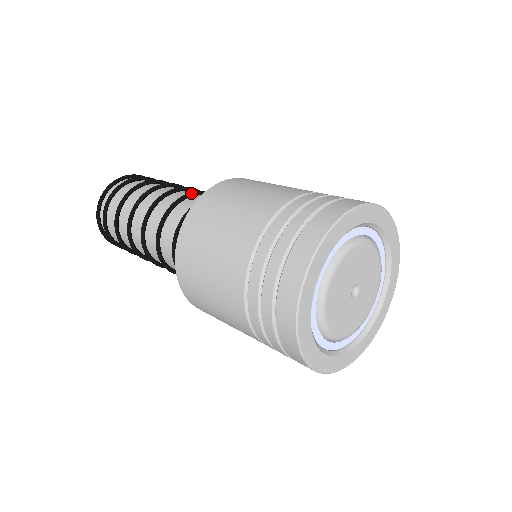
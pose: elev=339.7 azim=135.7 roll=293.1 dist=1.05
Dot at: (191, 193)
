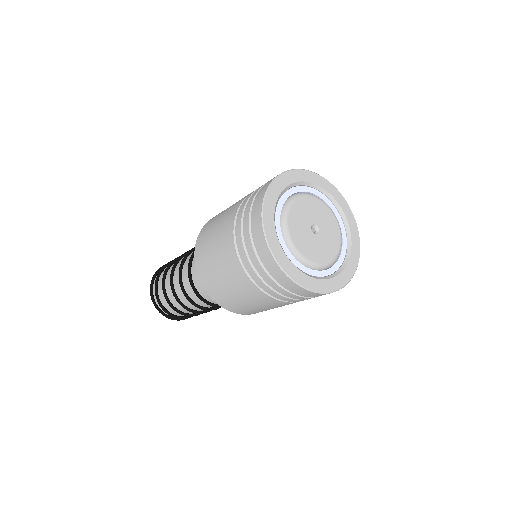
Dot at: (193, 253)
